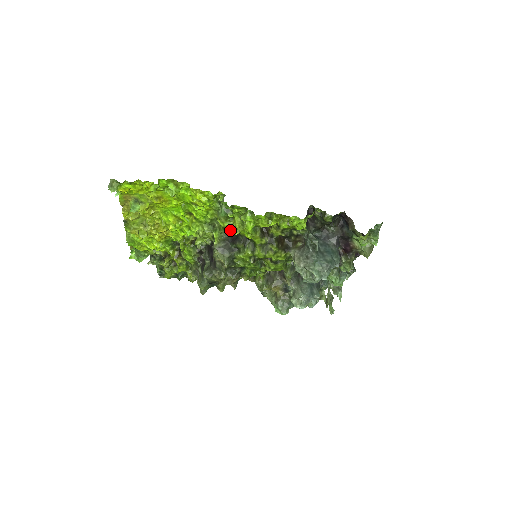
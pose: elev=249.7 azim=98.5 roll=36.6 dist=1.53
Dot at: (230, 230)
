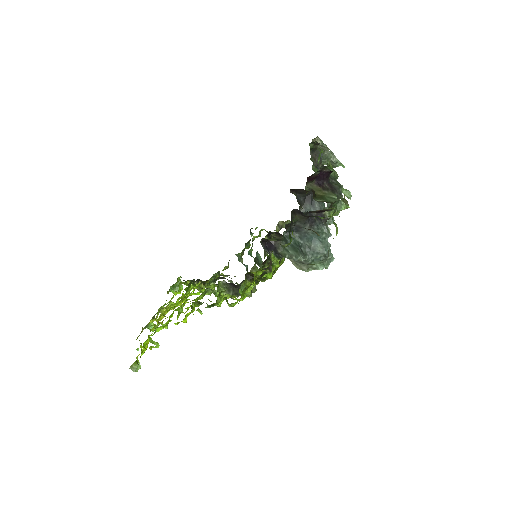
Dot at: (225, 290)
